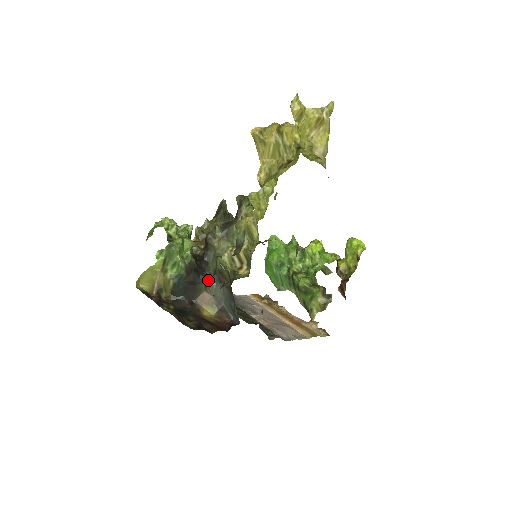
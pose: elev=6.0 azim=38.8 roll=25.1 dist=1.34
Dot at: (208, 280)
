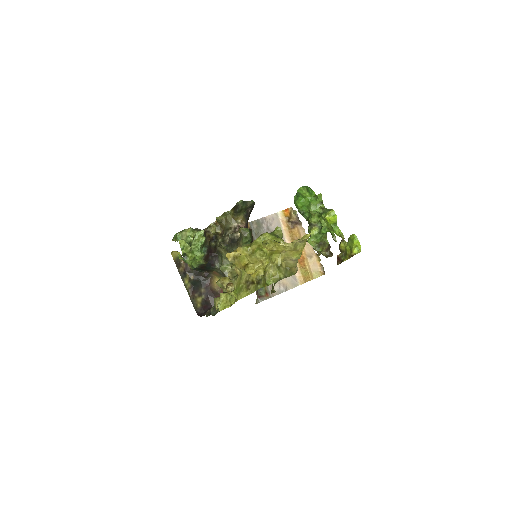
Dot at: (216, 269)
